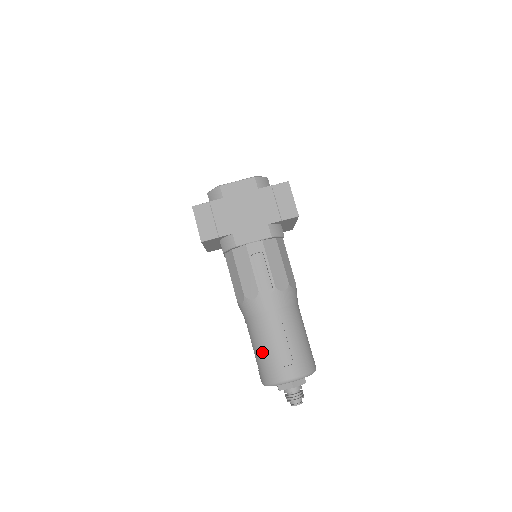
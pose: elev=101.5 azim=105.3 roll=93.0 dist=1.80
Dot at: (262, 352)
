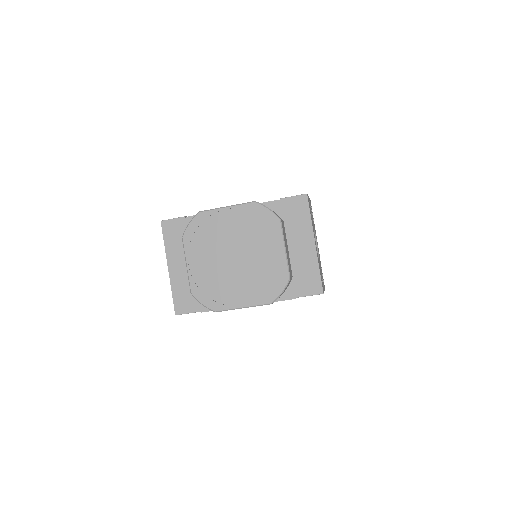
Dot at: occluded
